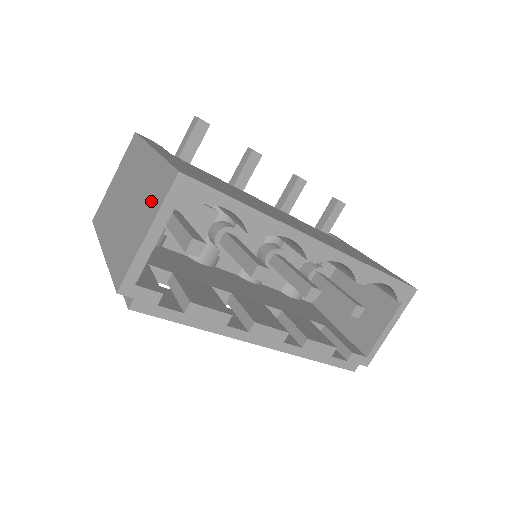
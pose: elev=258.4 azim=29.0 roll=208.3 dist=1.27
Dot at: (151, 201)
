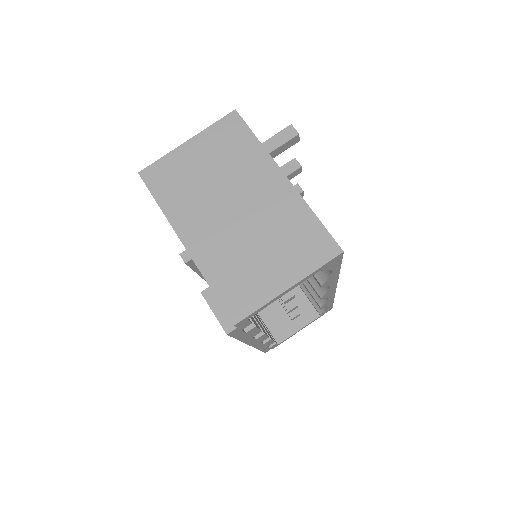
Dot at: (293, 251)
